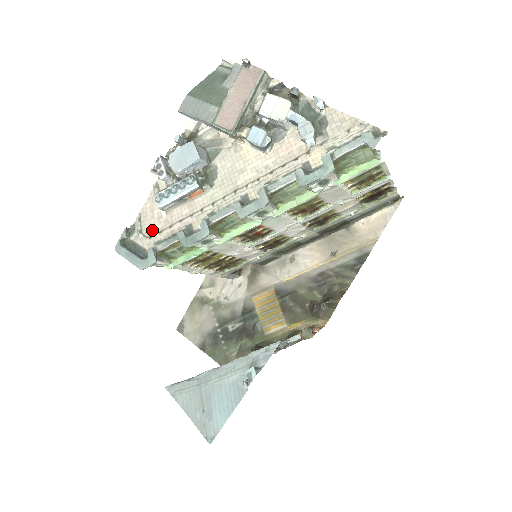
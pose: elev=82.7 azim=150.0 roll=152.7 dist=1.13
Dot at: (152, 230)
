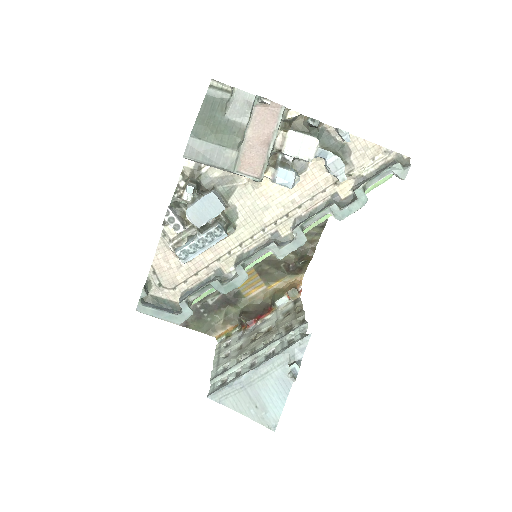
Dot at: (174, 281)
